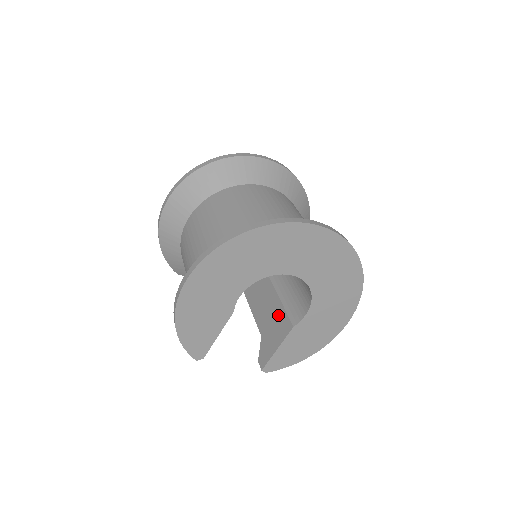
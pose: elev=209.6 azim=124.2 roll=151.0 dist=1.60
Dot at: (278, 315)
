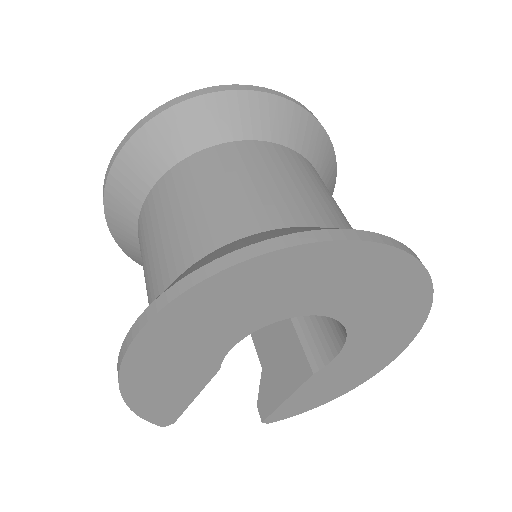
Dot at: (288, 345)
